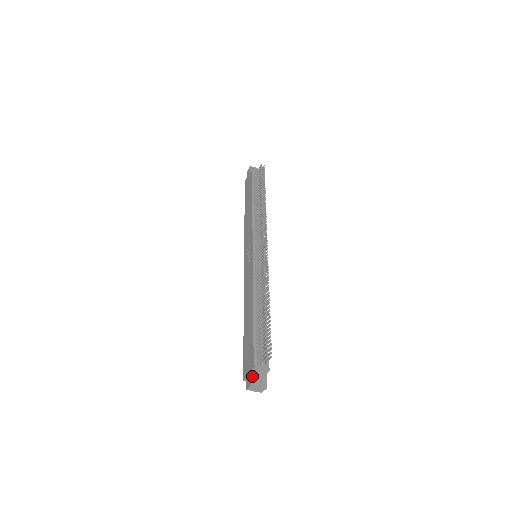
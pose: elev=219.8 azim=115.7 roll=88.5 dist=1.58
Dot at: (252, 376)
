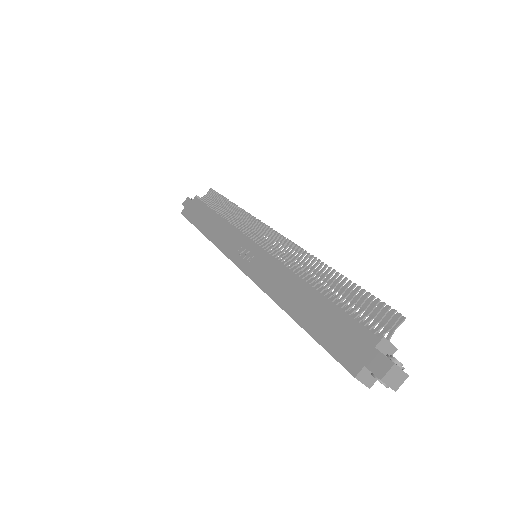
Dot at: (383, 354)
